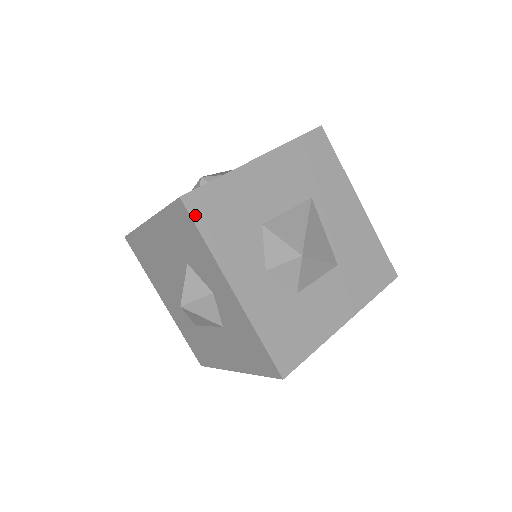
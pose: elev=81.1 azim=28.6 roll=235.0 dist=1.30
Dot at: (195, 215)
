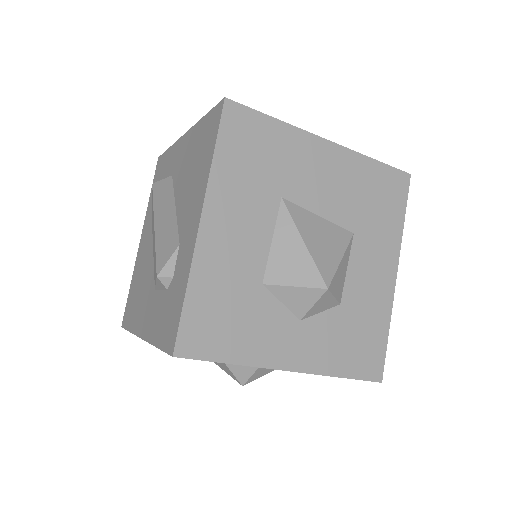
Dot at: (201, 354)
